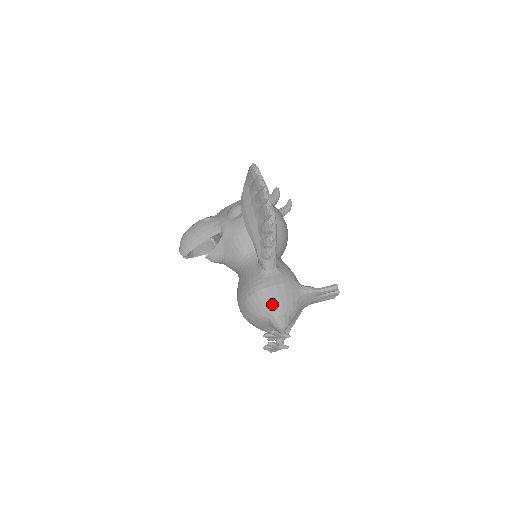
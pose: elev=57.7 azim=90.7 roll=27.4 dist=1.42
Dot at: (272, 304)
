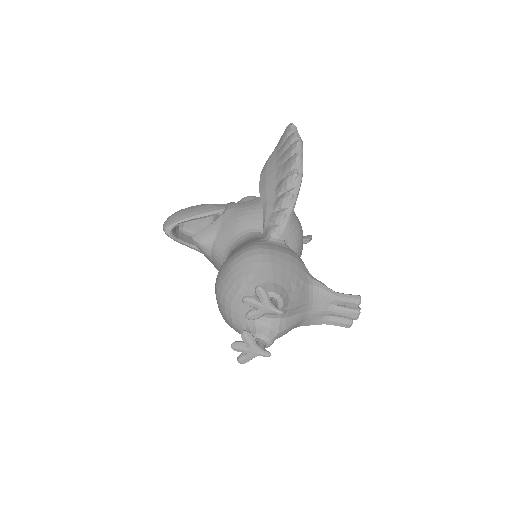
Dot at: (268, 267)
